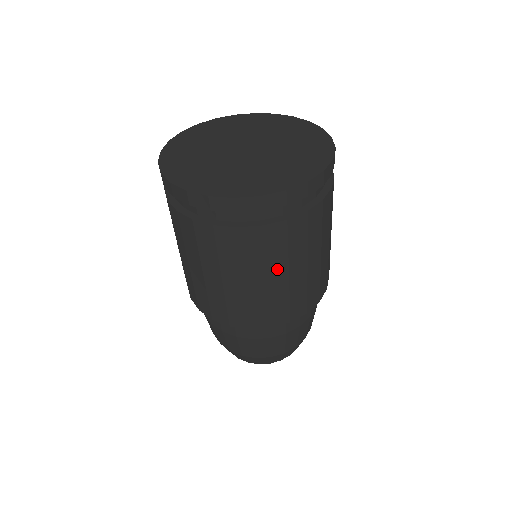
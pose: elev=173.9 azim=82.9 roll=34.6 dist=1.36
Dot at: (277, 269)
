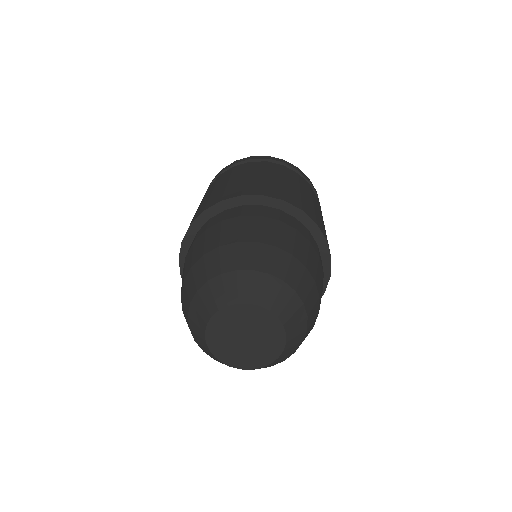
Dot at: (274, 176)
